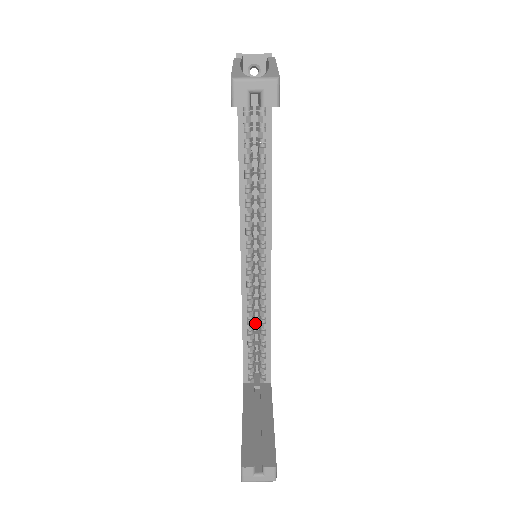
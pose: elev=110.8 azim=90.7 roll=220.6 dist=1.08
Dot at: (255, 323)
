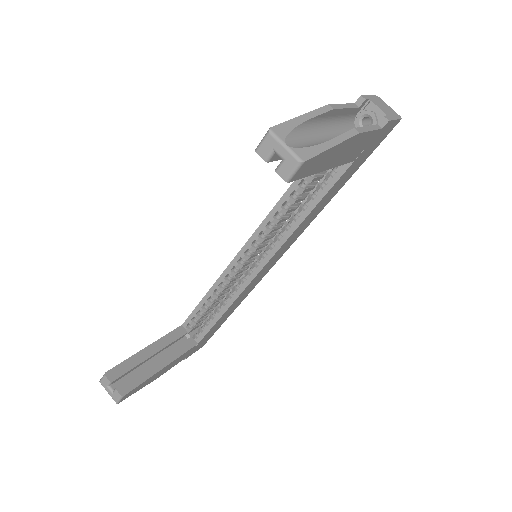
Dot at: occluded
